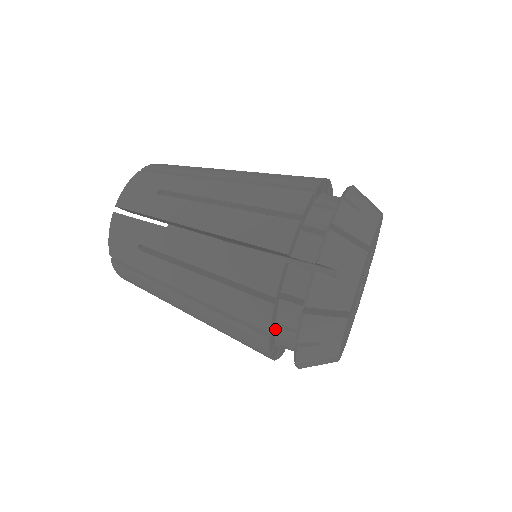
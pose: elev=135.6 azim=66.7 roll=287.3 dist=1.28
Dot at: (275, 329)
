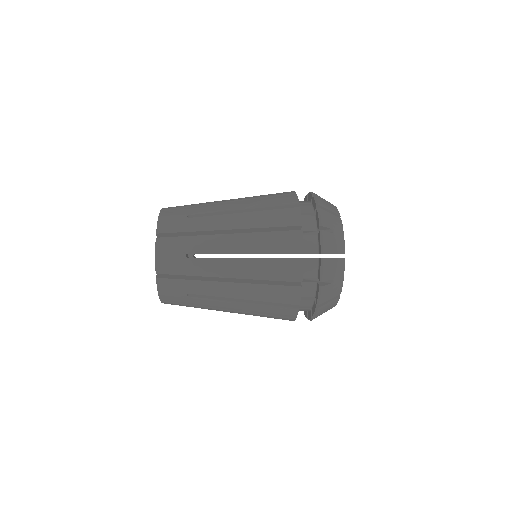
Dot at: occluded
